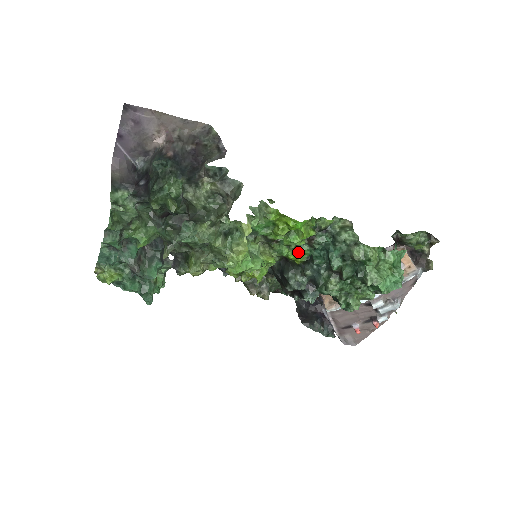
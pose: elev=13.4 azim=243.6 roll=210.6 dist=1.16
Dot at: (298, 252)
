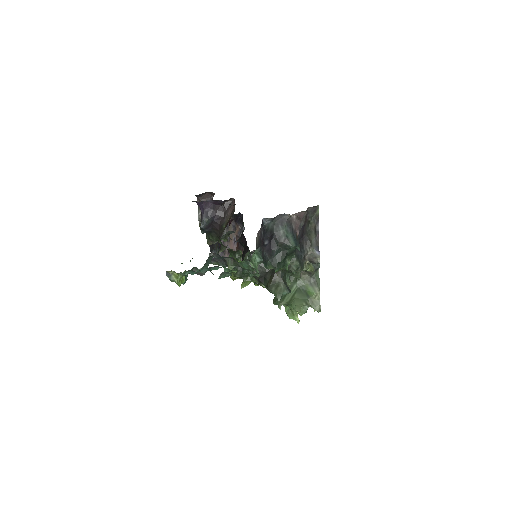
Dot at: occluded
